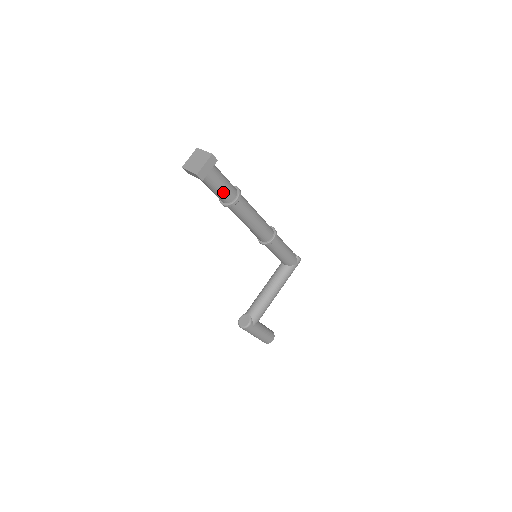
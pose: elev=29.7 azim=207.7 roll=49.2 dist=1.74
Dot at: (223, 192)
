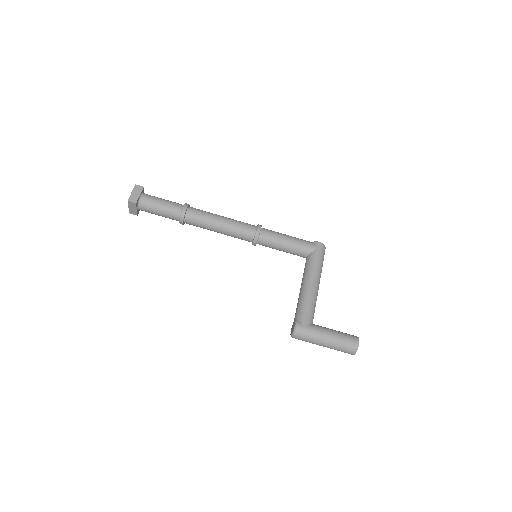
Dot at: (167, 208)
